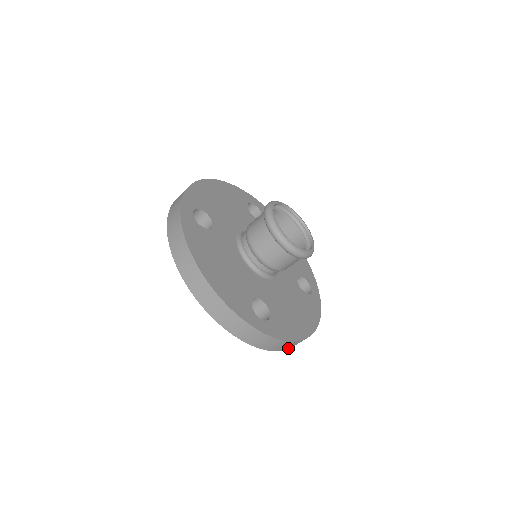
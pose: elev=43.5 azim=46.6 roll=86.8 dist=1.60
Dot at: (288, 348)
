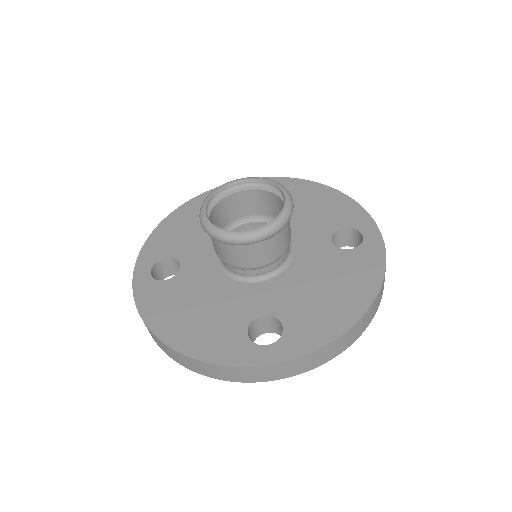
Dot at: (348, 344)
